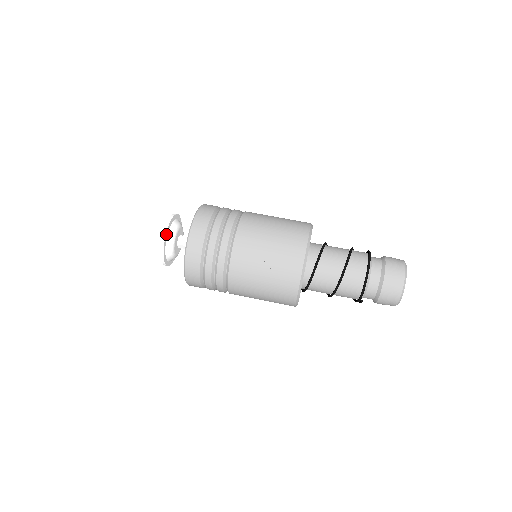
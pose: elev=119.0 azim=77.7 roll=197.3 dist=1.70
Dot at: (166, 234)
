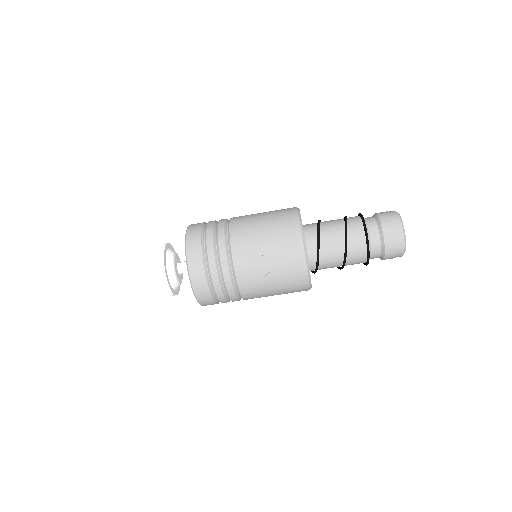
Dot at: (167, 280)
